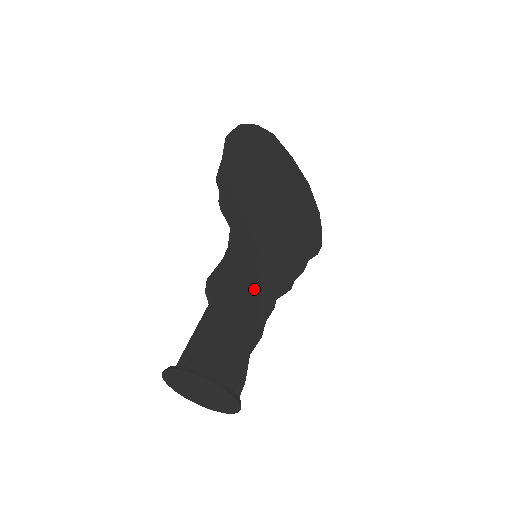
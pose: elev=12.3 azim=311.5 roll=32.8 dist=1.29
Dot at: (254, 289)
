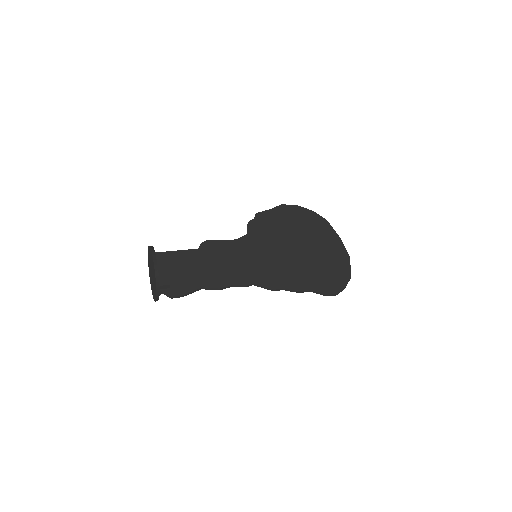
Dot at: (238, 266)
